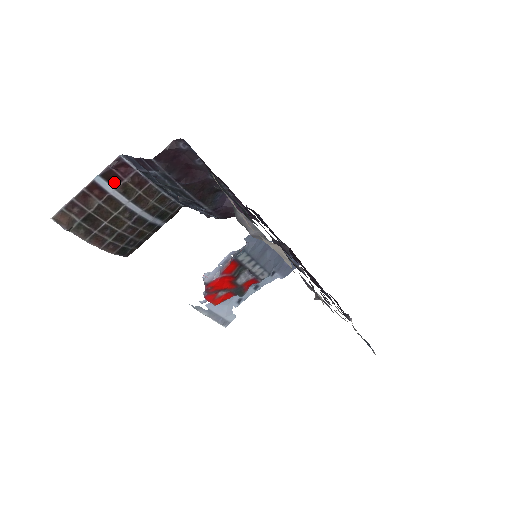
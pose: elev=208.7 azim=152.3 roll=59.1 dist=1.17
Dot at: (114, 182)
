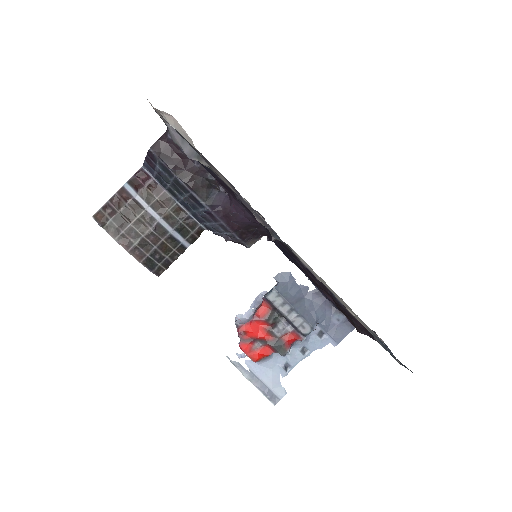
Dot at: (137, 187)
